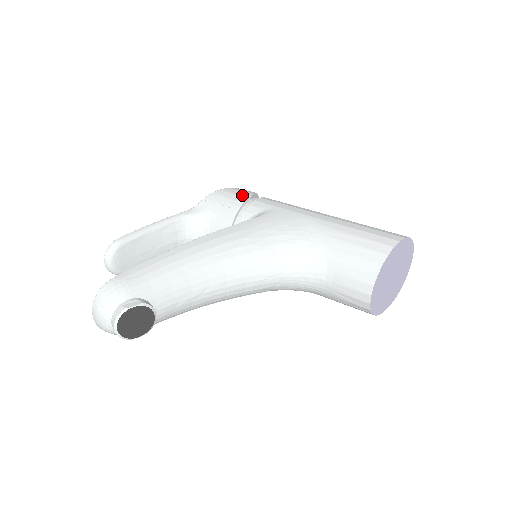
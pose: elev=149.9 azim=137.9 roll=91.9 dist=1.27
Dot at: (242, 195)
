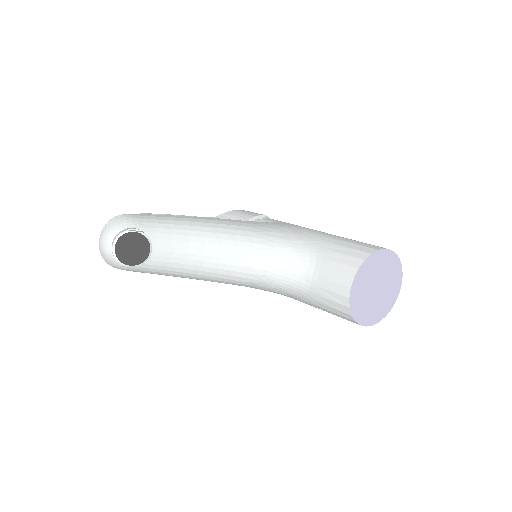
Dot at: (258, 214)
